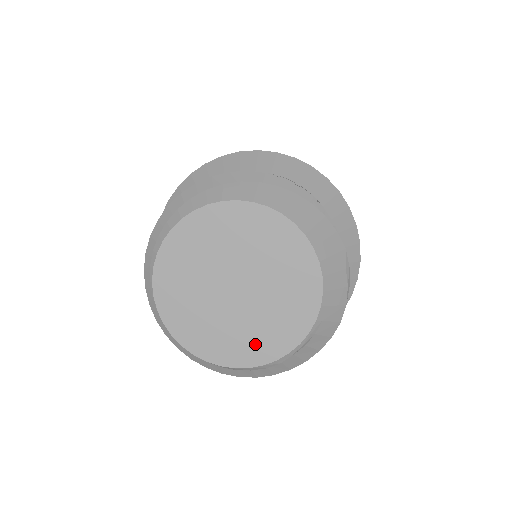
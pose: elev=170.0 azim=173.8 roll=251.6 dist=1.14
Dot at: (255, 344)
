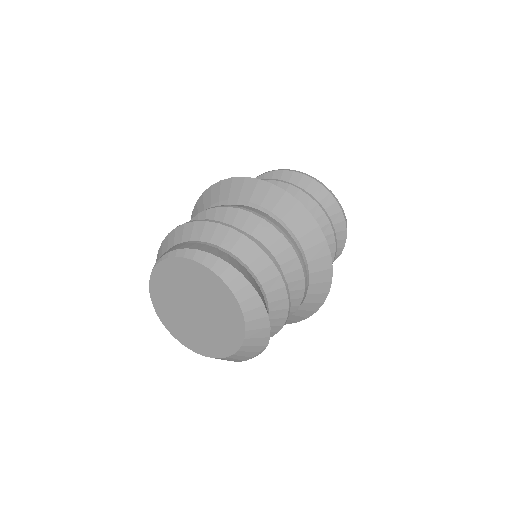
Dot at: (185, 335)
